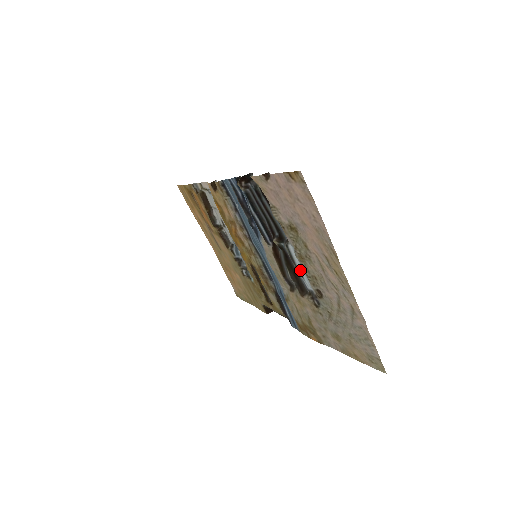
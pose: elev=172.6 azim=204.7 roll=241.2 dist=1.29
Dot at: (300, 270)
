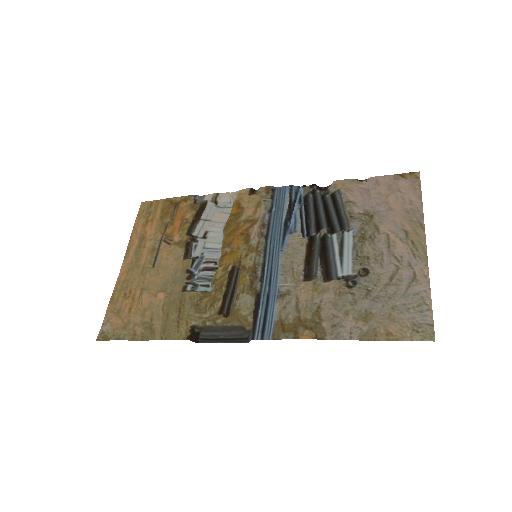
Dot at: (344, 255)
